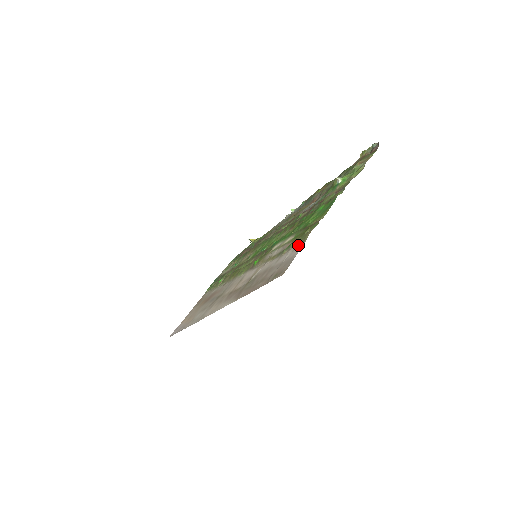
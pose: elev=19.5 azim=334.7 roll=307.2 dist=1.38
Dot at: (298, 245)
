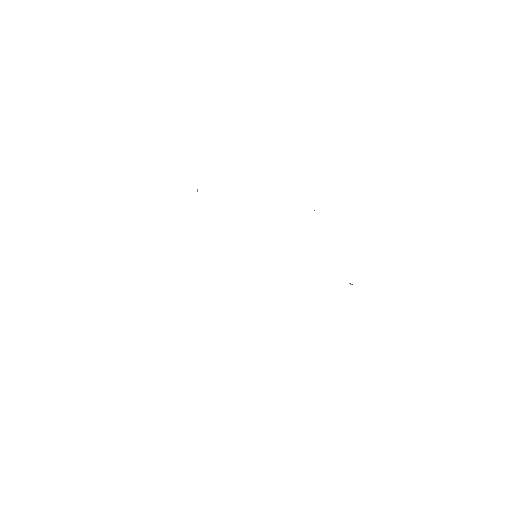
Dot at: occluded
